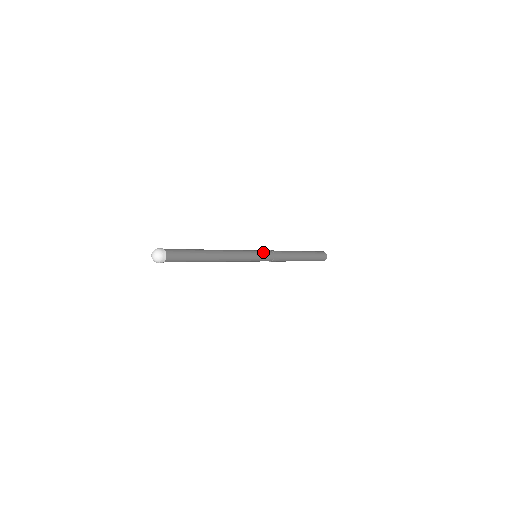
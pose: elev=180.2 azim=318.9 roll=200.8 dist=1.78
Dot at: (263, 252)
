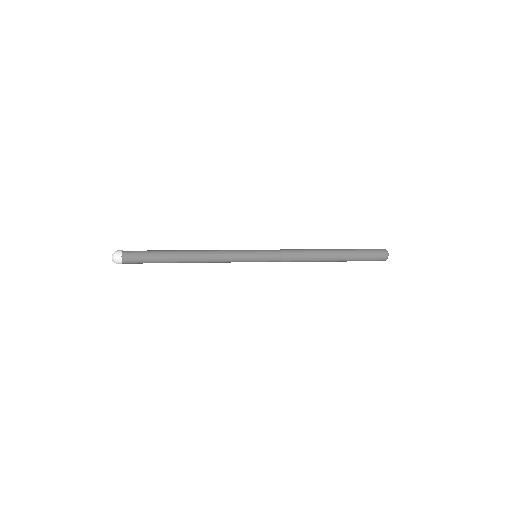
Dot at: (263, 250)
